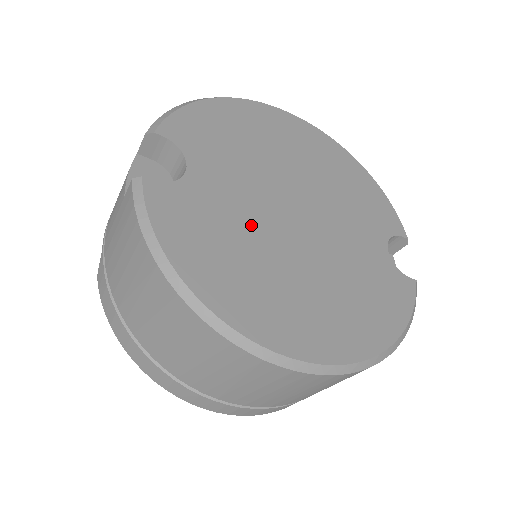
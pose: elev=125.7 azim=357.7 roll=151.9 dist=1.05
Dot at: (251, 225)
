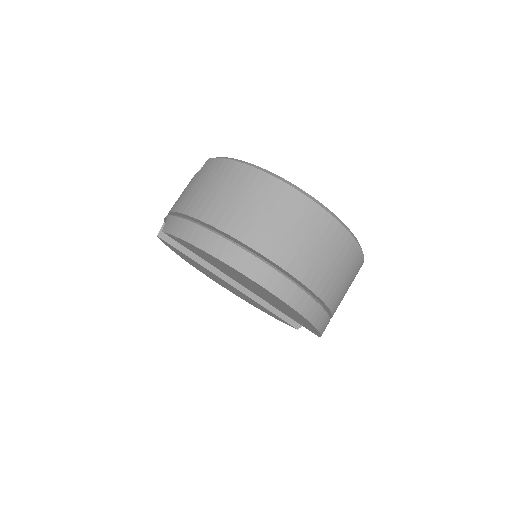
Dot at: occluded
